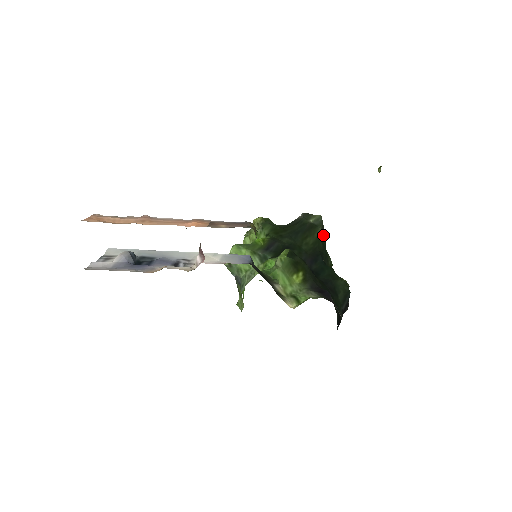
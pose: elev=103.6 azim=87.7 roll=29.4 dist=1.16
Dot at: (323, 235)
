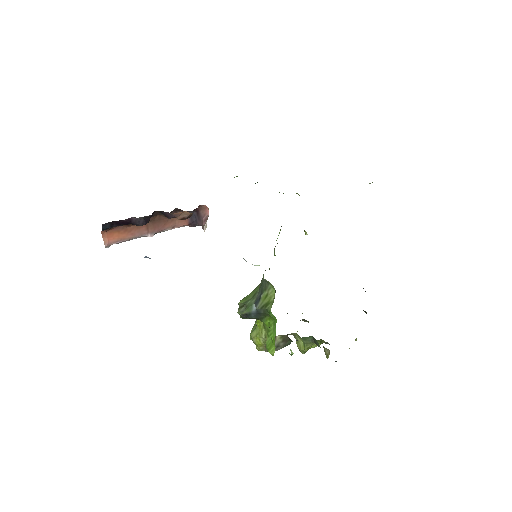
Dot at: occluded
